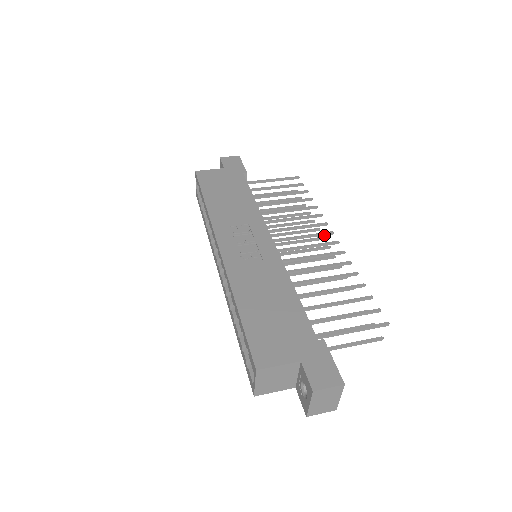
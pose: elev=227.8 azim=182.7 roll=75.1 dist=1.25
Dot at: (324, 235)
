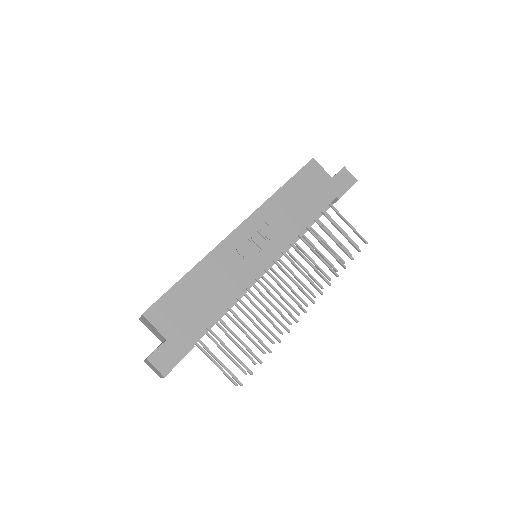
Dot at: (308, 297)
